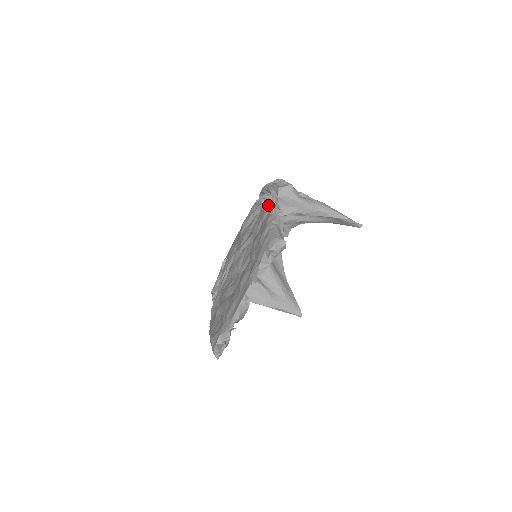
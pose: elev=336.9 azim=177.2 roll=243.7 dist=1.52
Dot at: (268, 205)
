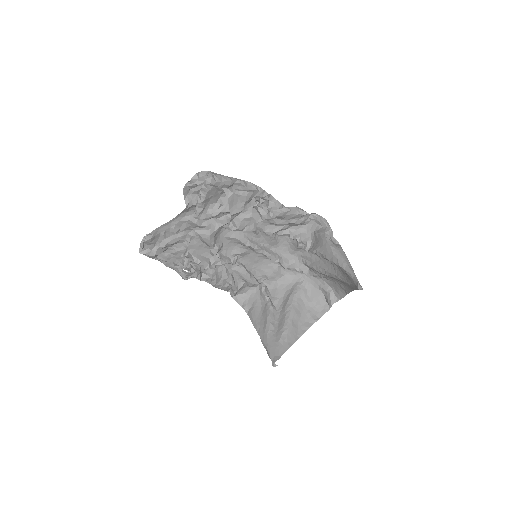
Dot at: occluded
